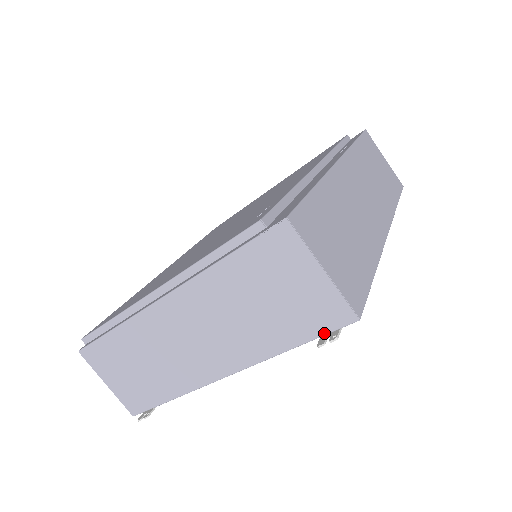
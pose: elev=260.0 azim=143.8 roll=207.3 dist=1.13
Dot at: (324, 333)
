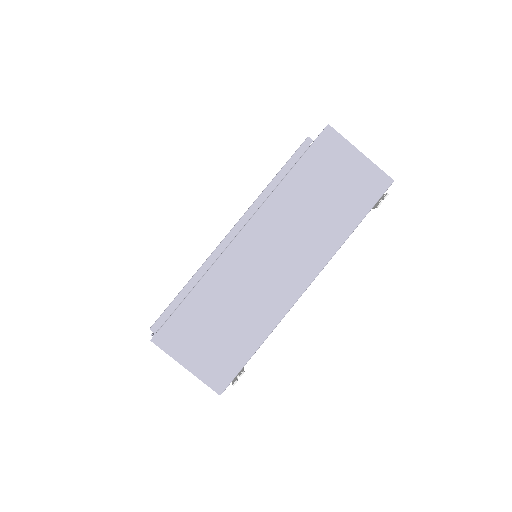
Dot at: (375, 202)
